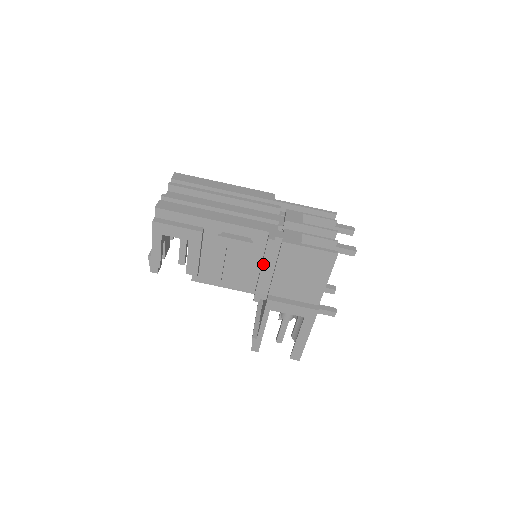
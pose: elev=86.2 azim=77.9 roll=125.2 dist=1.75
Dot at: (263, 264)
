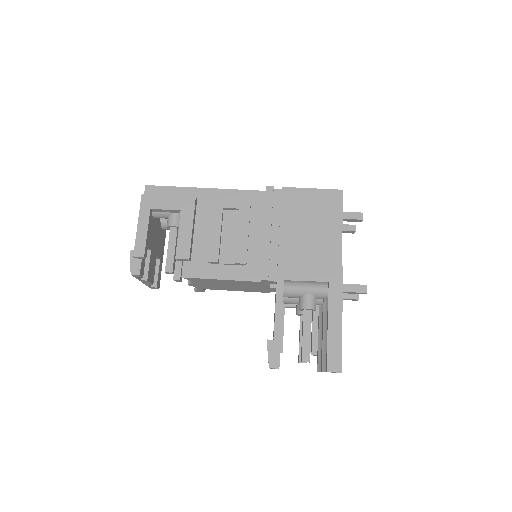
Dot at: (265, 220)
